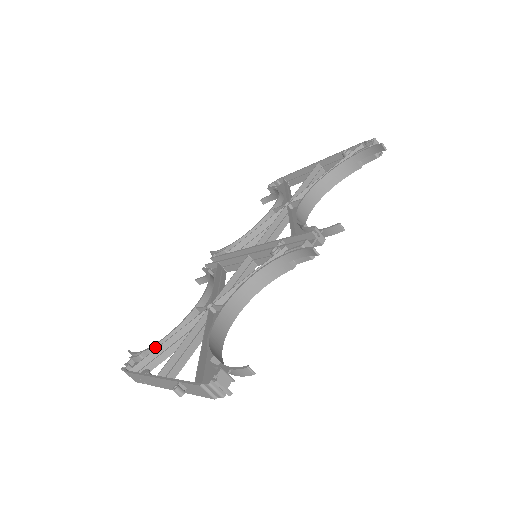
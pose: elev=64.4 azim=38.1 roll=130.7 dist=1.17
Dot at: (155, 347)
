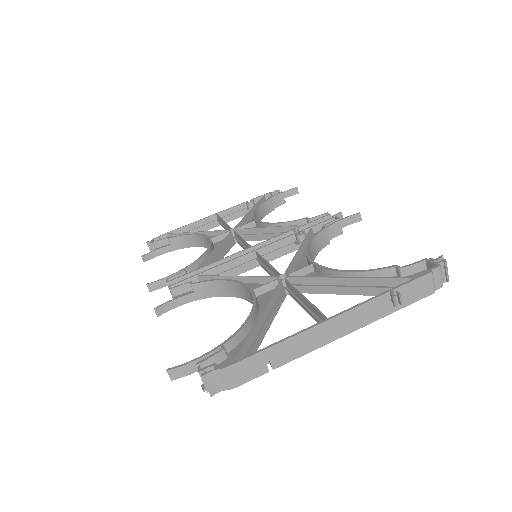
Dot at: (241, 332)
